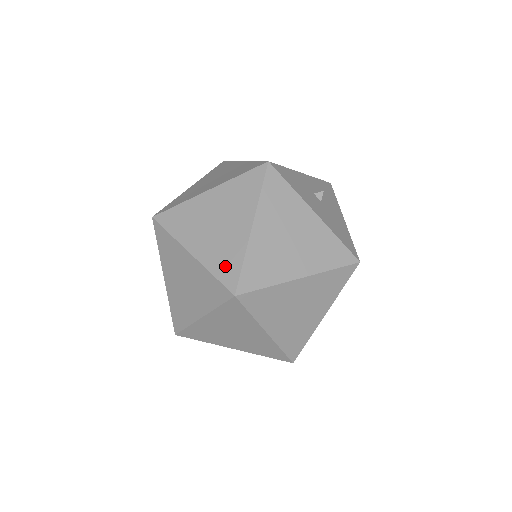
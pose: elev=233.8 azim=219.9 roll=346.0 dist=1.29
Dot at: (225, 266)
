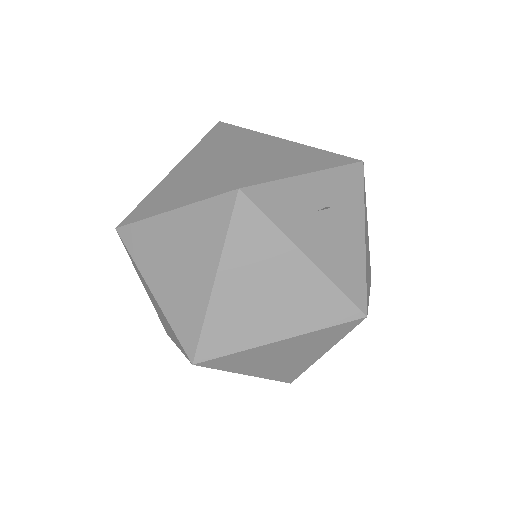
Dot at: (184, 323)
